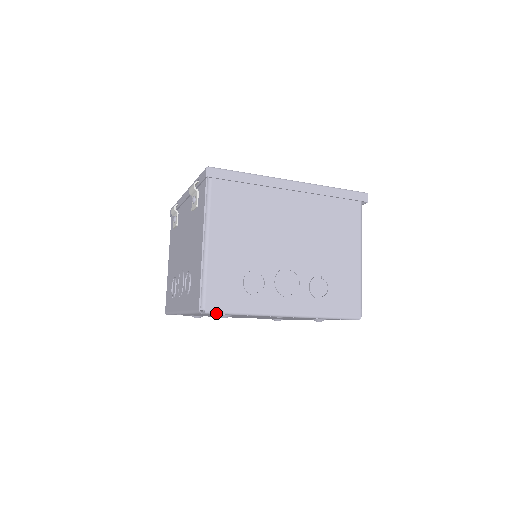
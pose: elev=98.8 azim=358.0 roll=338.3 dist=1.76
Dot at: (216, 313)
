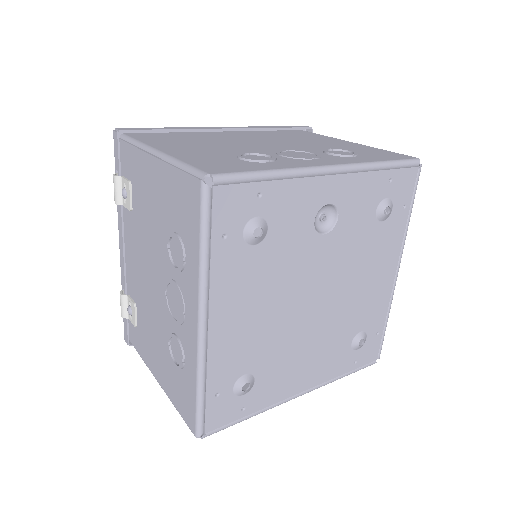
Dot at: (230, 177)
